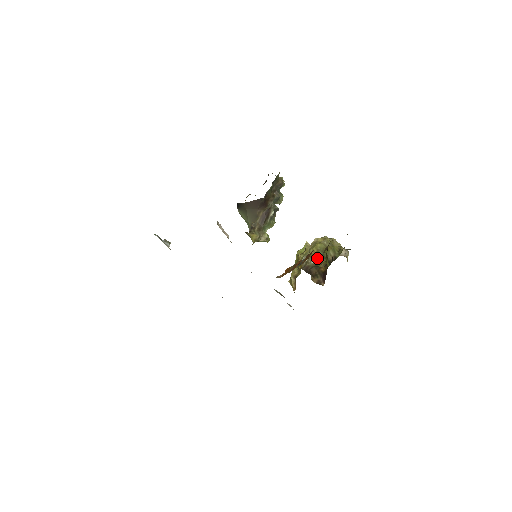
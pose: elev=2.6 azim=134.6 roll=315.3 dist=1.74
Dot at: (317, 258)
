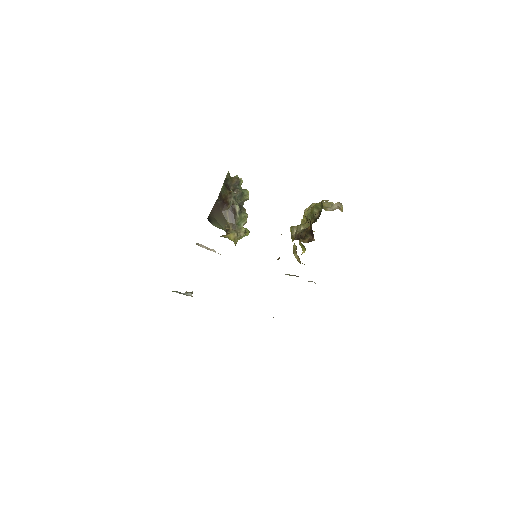
Dot at: occluded
